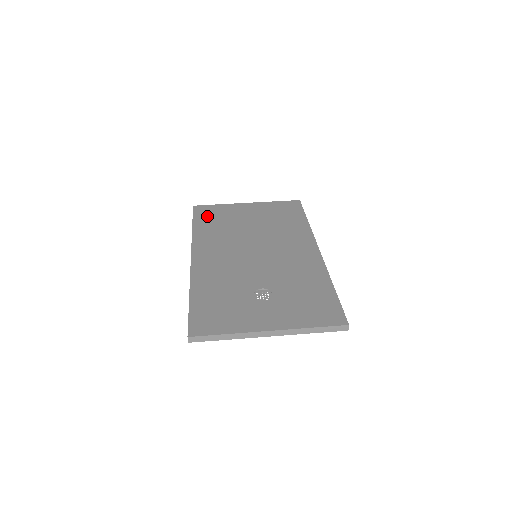
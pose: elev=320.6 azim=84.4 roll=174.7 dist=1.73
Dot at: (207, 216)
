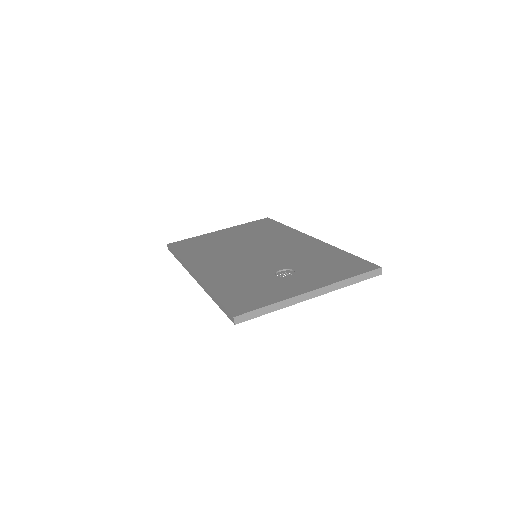
Dot at: (187, 246)
